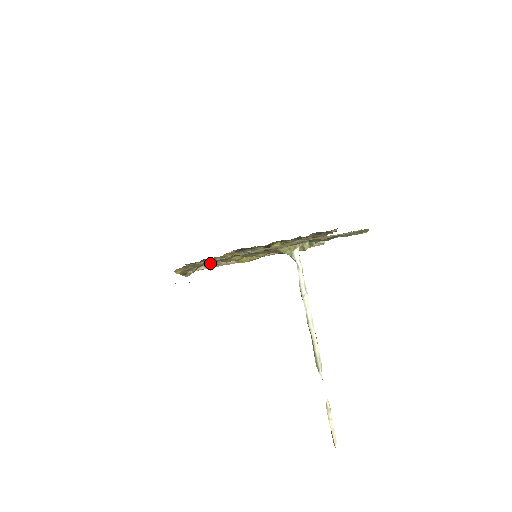
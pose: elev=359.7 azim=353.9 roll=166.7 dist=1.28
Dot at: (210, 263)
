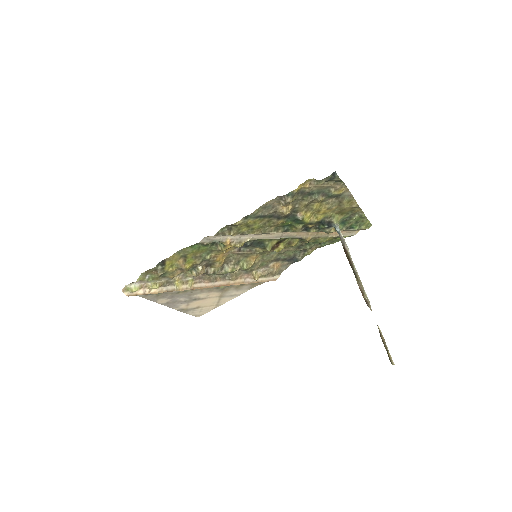
Dot at: (313, 195)
